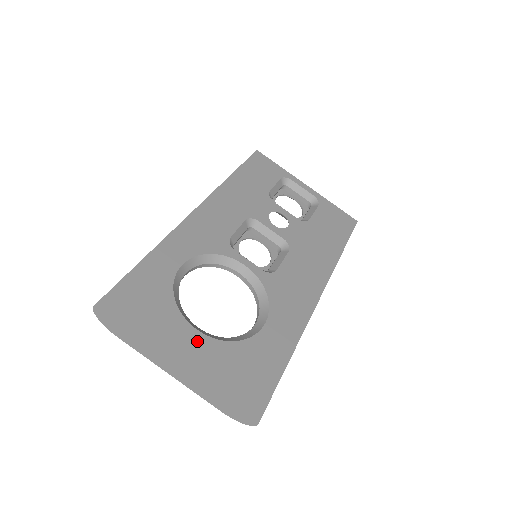
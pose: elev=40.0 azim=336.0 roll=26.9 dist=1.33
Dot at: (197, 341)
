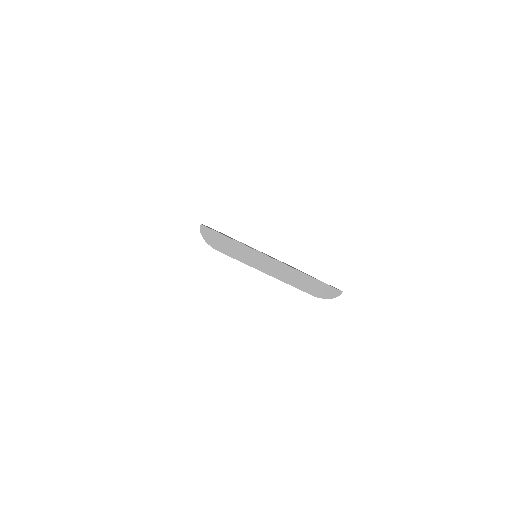
Dot at: occluded
